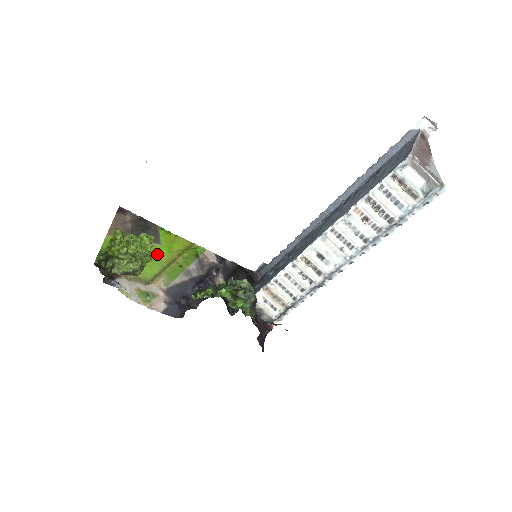
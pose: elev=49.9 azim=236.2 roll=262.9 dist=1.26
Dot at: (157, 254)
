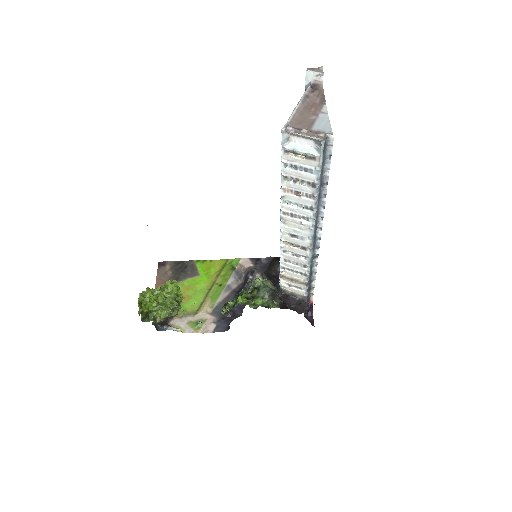
Dot at: (198, 285)
